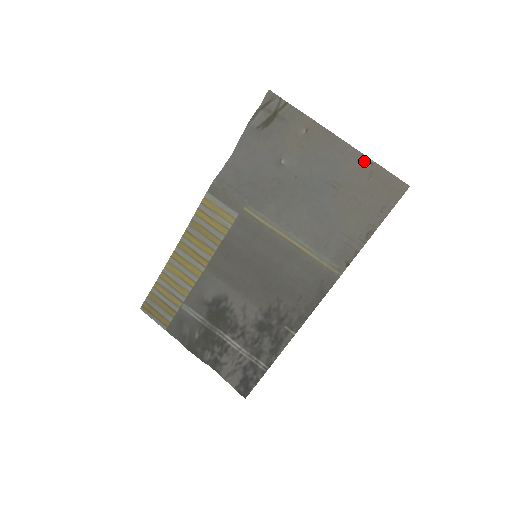
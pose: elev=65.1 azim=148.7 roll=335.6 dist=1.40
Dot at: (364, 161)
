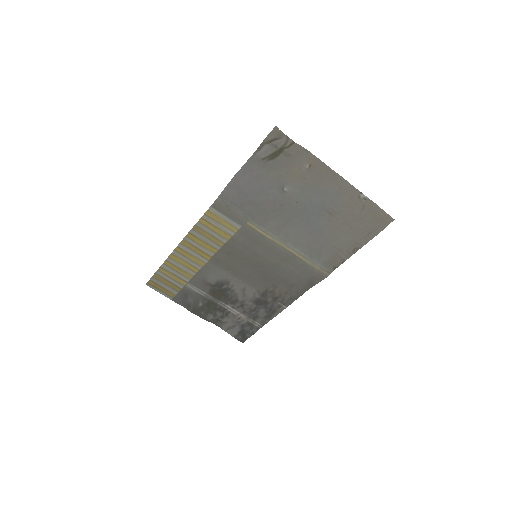
Dot at: (359, 196)
